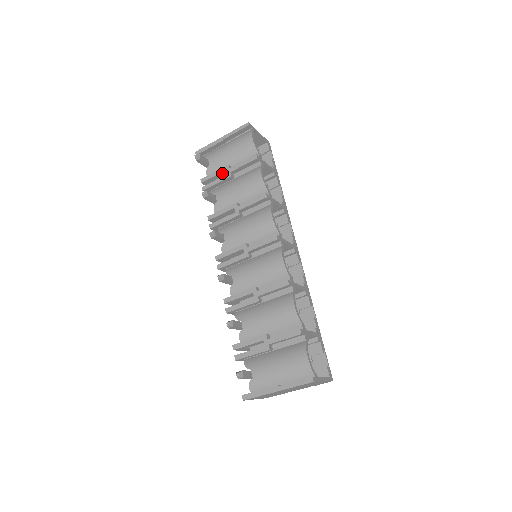
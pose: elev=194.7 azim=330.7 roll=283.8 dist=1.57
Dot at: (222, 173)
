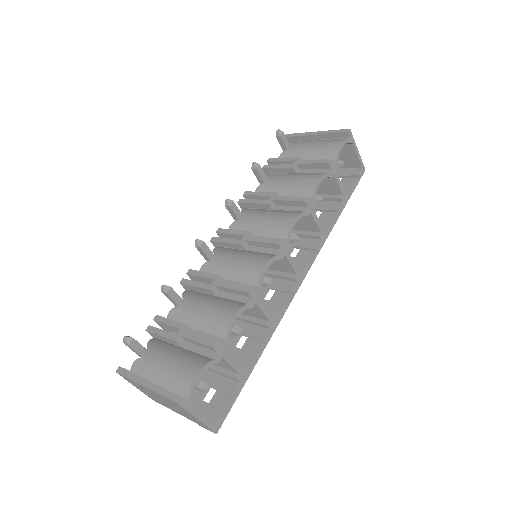
Dot at: (290, 162)
